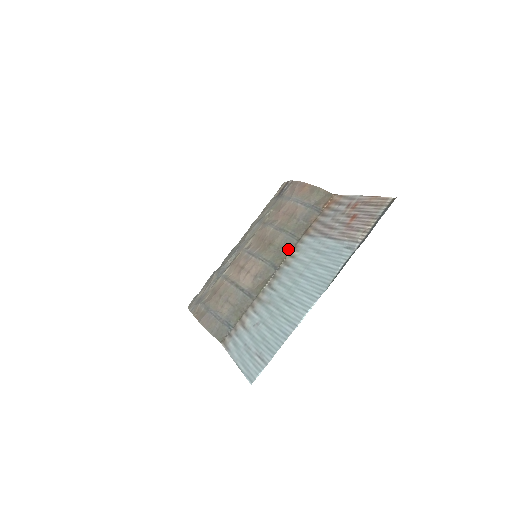
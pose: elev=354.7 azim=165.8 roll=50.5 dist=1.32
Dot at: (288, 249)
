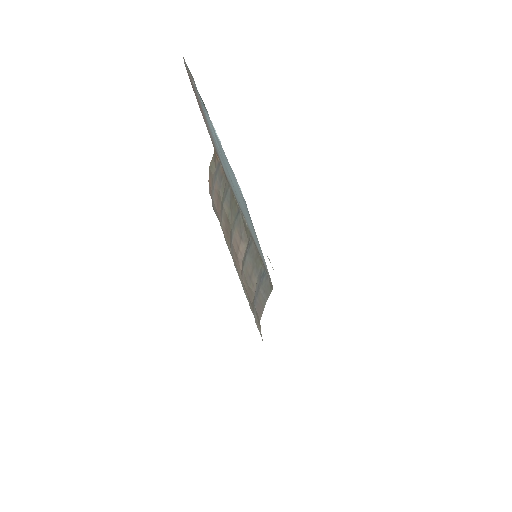
Dot at: (231, 197)
